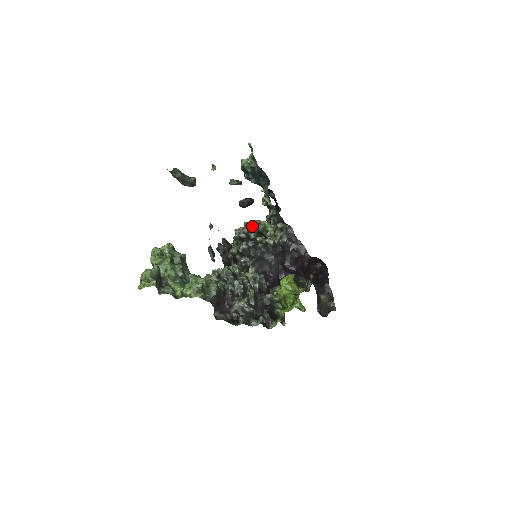
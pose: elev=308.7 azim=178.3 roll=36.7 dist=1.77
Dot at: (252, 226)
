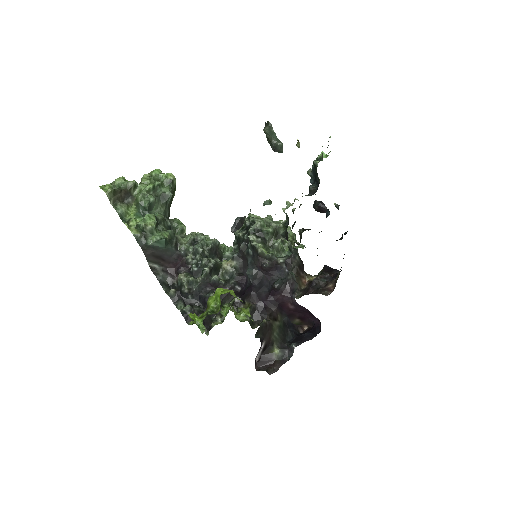
Dot at: (259, 220)
